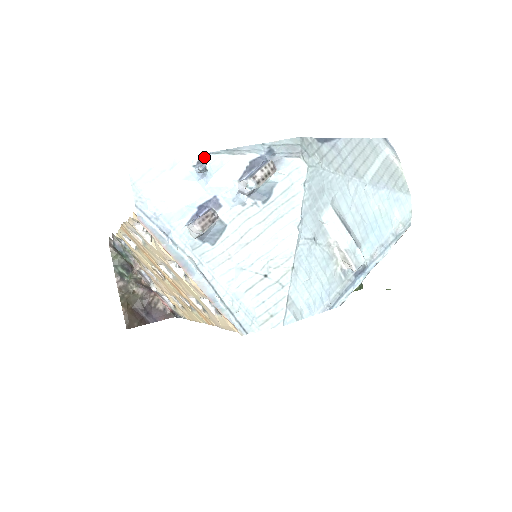
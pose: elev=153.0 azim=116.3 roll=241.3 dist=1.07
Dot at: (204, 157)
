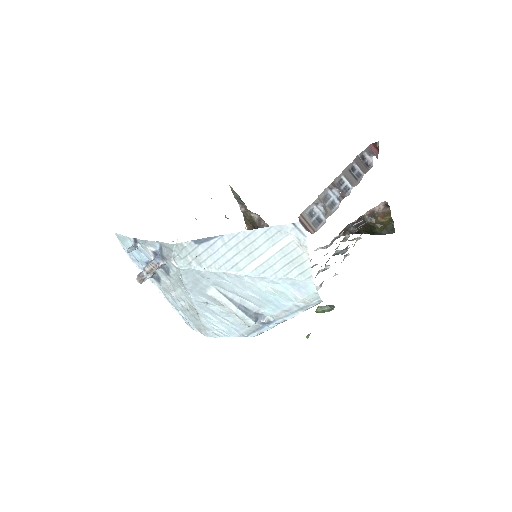
Dot at: (135, 240)
